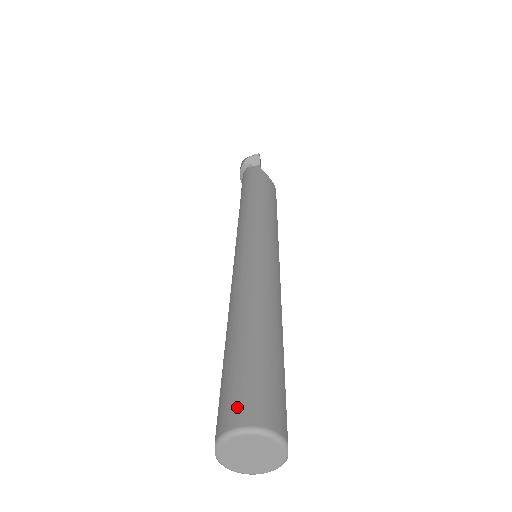
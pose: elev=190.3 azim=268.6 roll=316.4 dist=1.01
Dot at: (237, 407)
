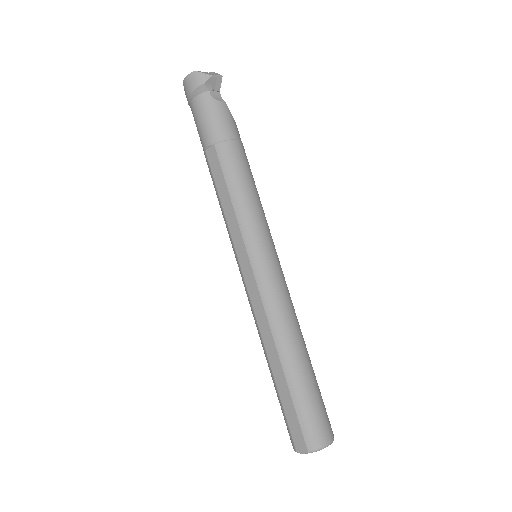
Dot at: (321, 432)
